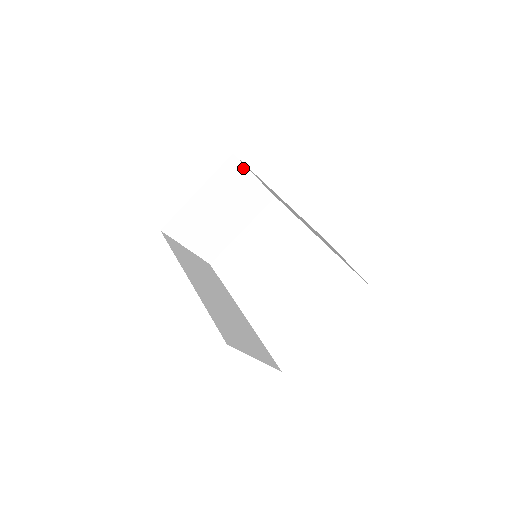
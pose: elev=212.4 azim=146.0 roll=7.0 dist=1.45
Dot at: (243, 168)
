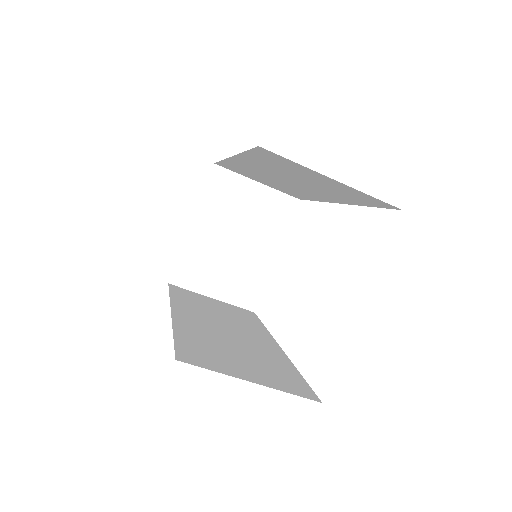
Dot at: (236, 177)
